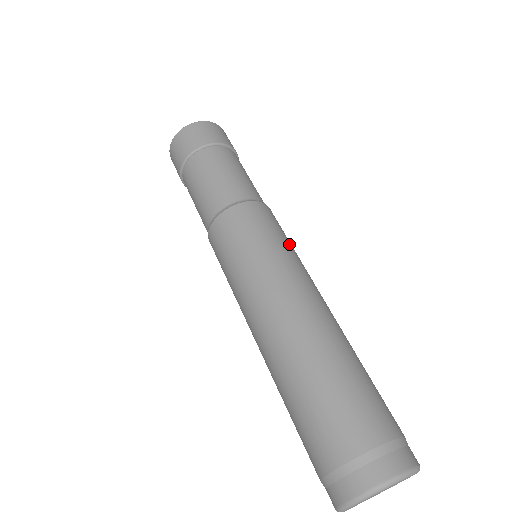
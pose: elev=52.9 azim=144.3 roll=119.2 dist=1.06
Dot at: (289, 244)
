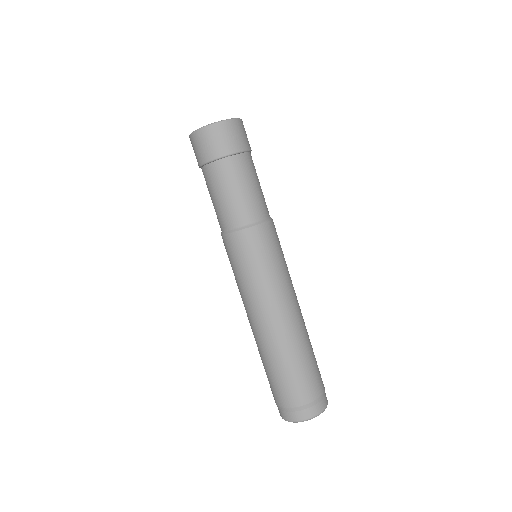
Dot at: (284, 258)
